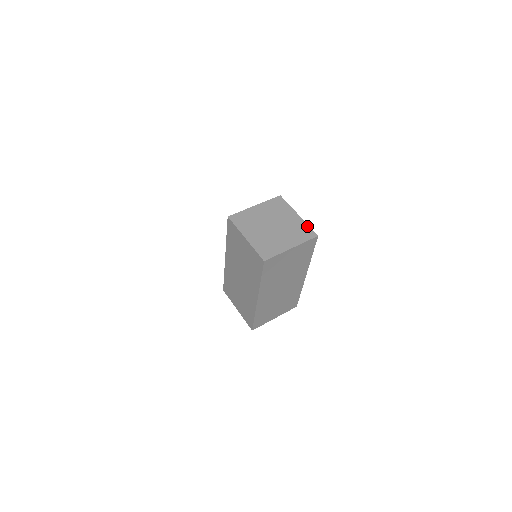
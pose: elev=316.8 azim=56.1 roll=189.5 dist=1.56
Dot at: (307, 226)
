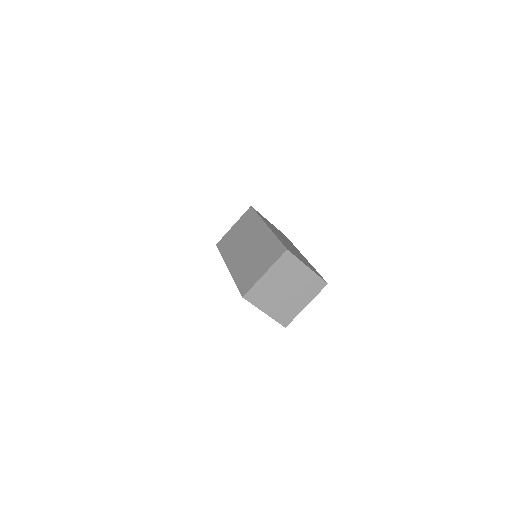
Dot at: (317, 277)
